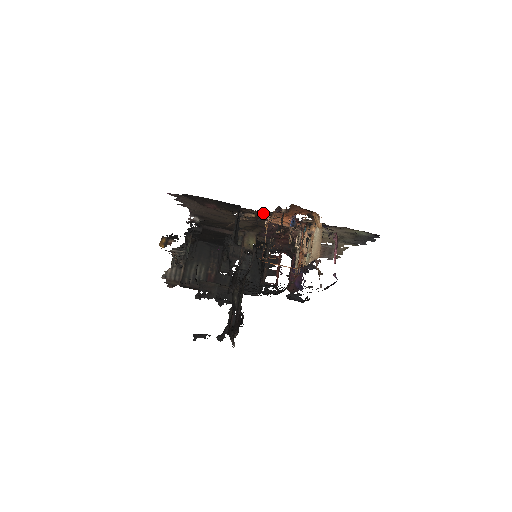
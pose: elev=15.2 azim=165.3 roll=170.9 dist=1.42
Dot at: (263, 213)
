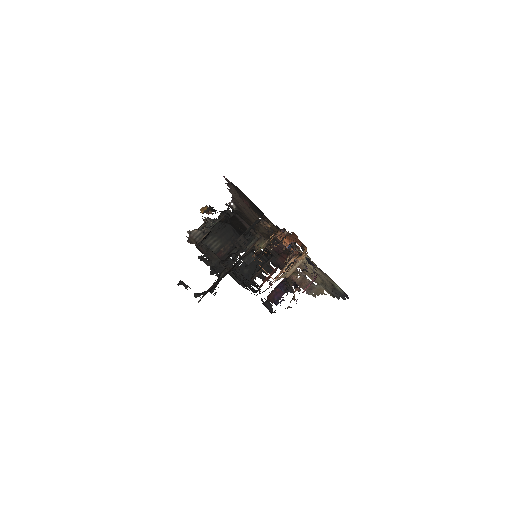
Dot at: (278, 229)
